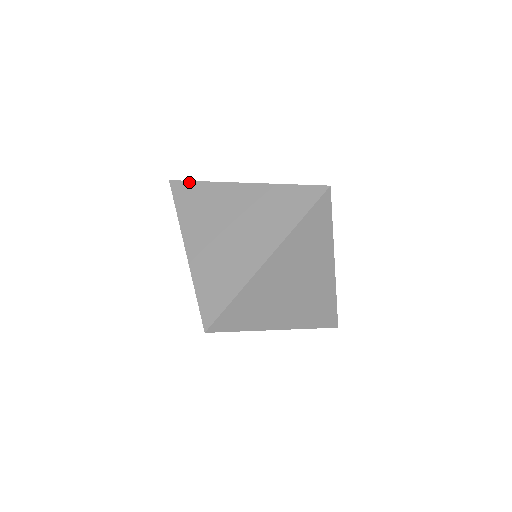
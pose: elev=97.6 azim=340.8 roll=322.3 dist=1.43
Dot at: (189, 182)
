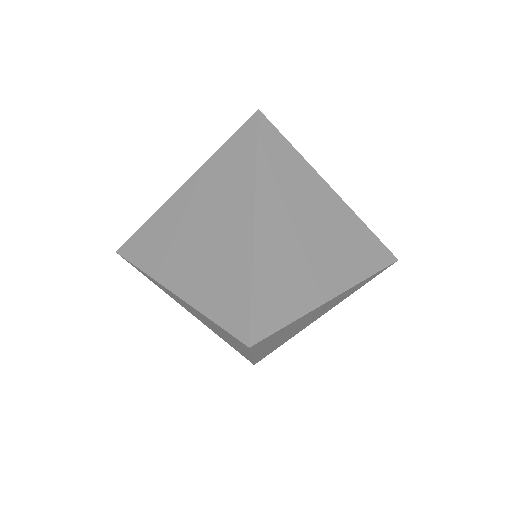
Dot at: (134, 235)
